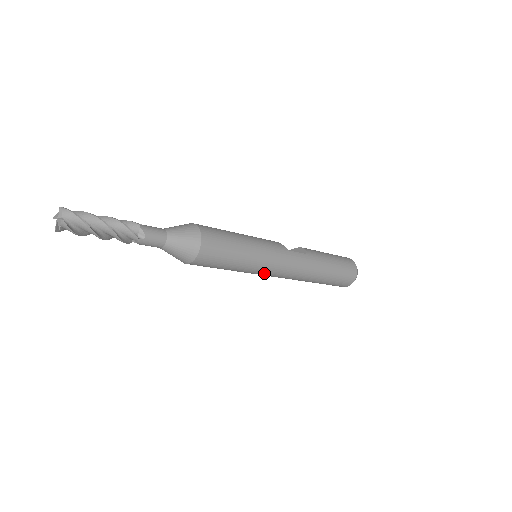
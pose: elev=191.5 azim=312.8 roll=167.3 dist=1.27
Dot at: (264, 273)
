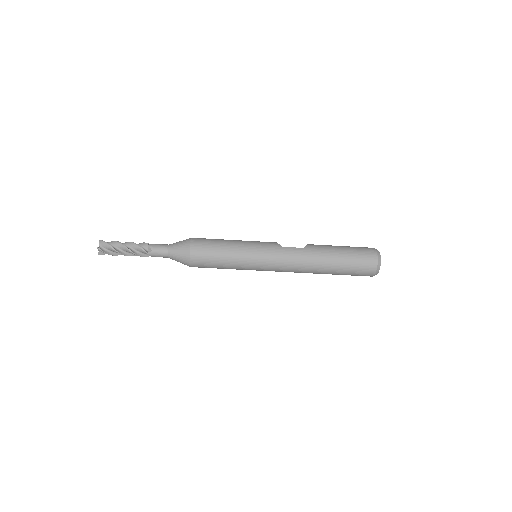
Dot at: (261, 268)
